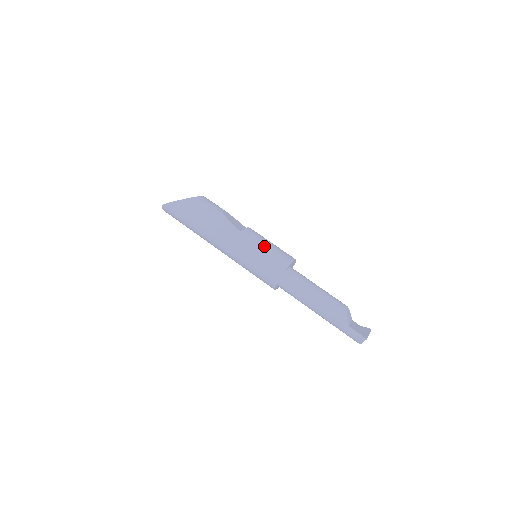
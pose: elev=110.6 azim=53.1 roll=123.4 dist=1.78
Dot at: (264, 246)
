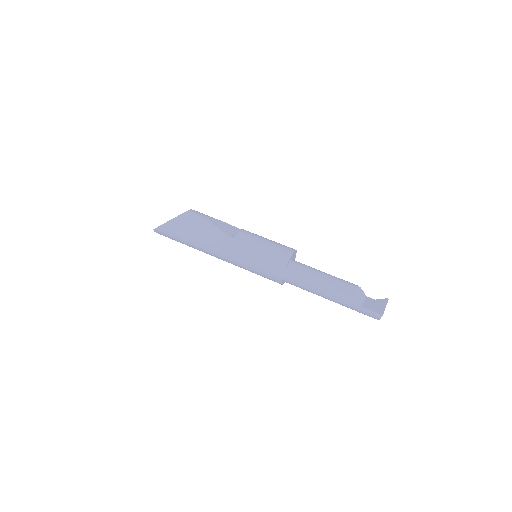
Dot at: (260, 247)
